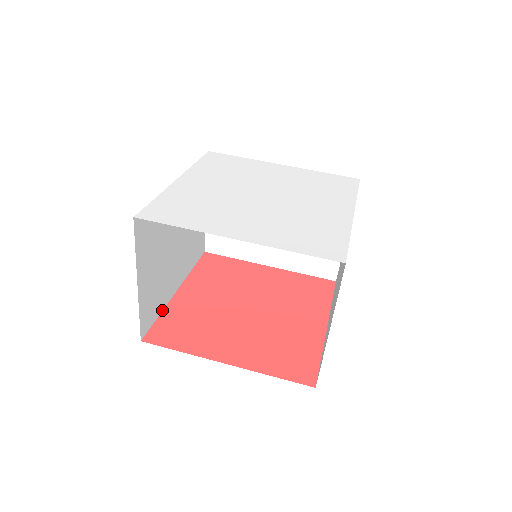
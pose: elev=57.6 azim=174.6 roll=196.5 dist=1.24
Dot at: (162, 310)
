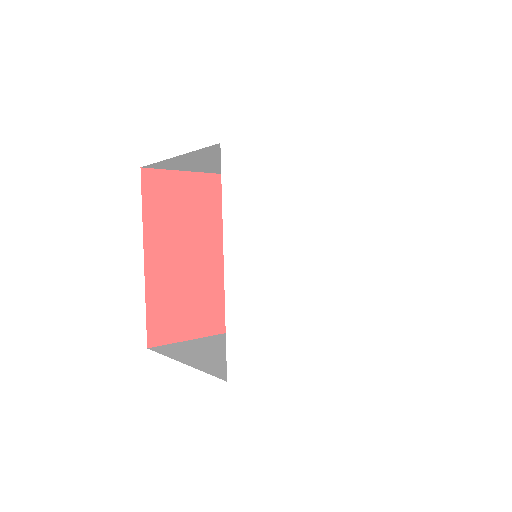
Dot at: (145, 299)
